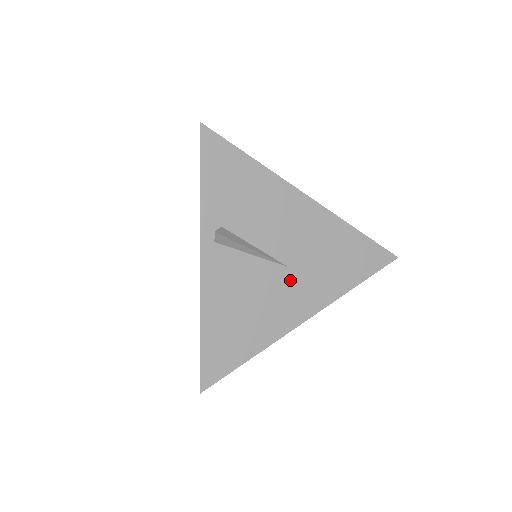
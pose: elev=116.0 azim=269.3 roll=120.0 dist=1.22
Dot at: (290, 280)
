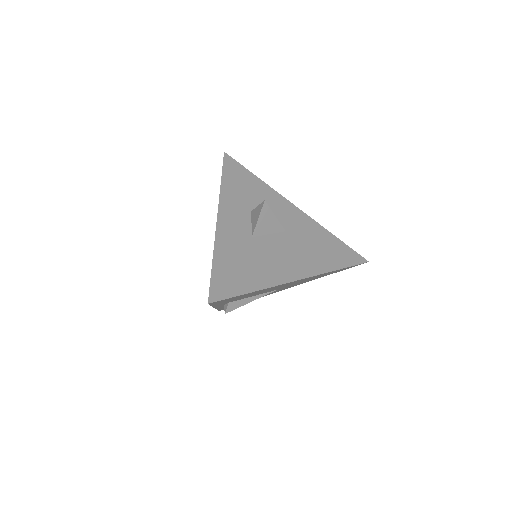
Dot at: occluded
